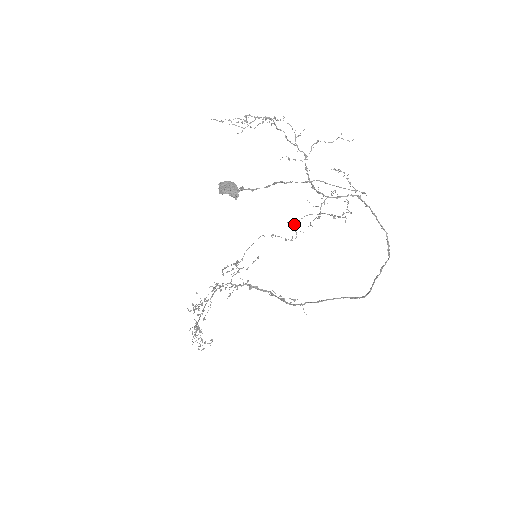
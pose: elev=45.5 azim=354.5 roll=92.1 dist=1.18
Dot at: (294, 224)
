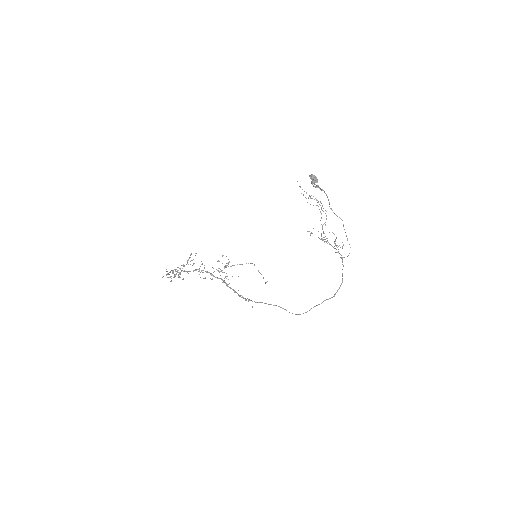
Dot at: (311, 233)
